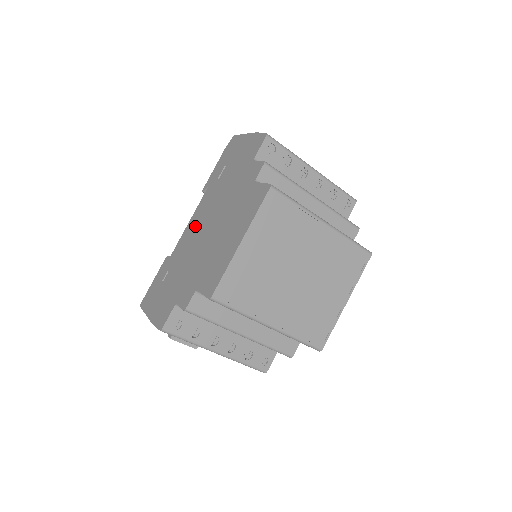
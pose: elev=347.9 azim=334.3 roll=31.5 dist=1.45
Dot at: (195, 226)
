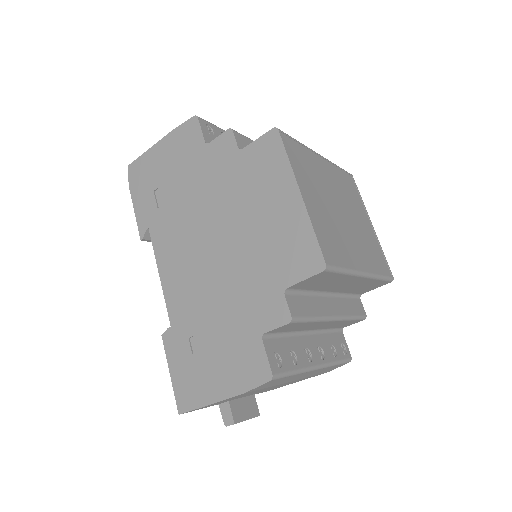
Dot at: (180, 265)
